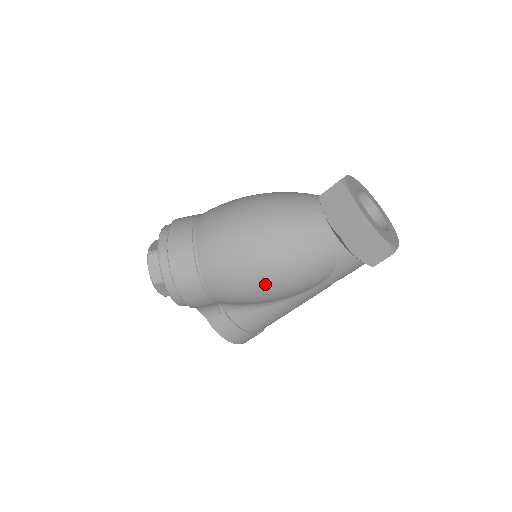
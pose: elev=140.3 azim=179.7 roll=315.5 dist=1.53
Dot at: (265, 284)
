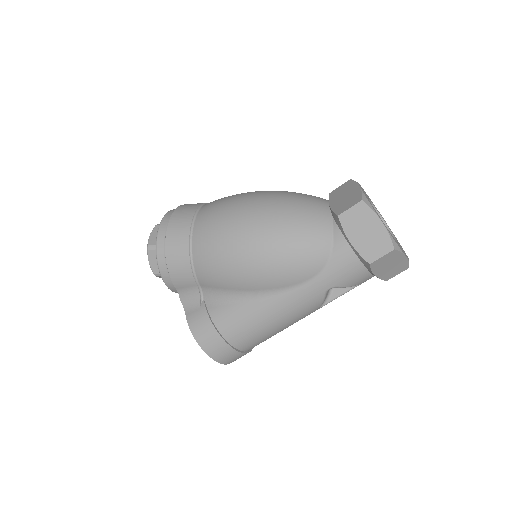
Dot at: (249, 252)
